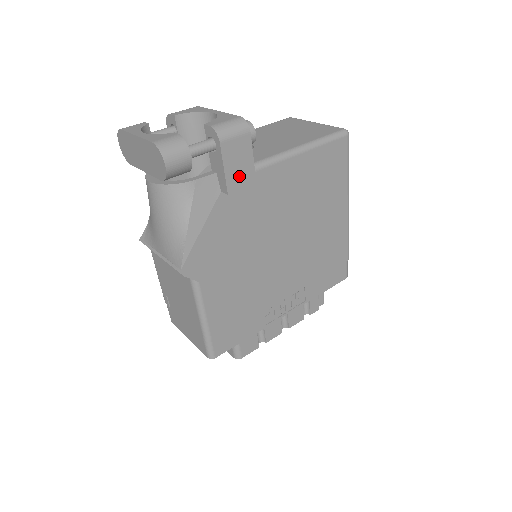
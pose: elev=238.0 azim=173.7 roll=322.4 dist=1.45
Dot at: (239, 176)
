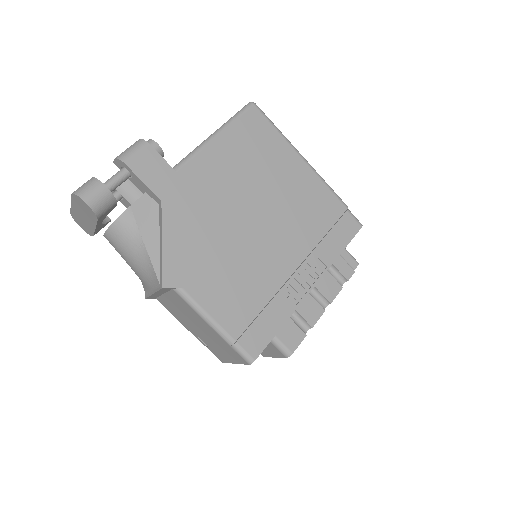
Dot at: (162, 182)
